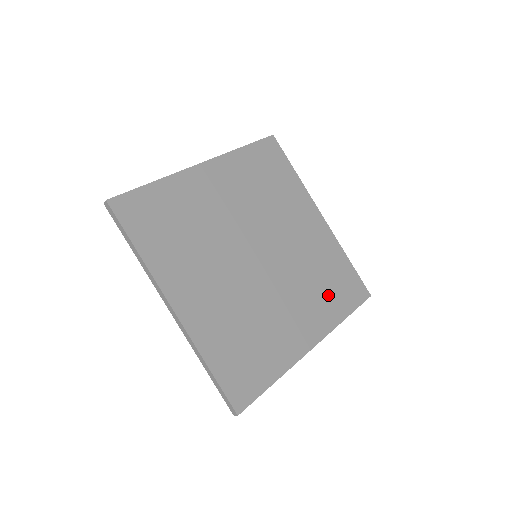
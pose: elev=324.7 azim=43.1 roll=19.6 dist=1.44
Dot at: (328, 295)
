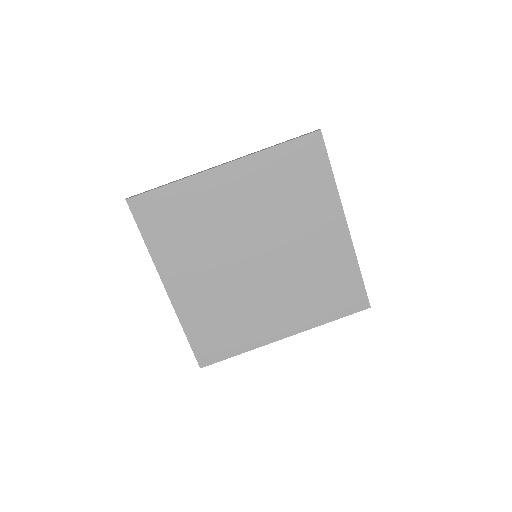
Dot at: (319, 300)
